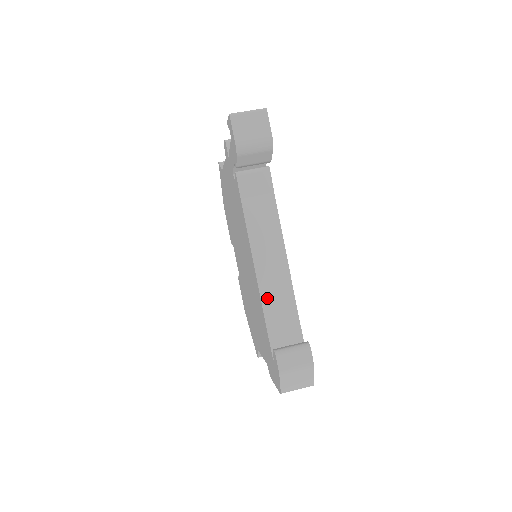
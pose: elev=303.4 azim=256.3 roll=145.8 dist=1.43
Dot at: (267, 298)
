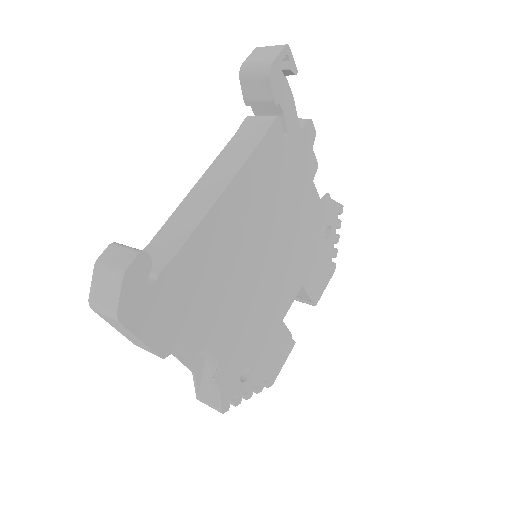
Dot at: (175, 218)
